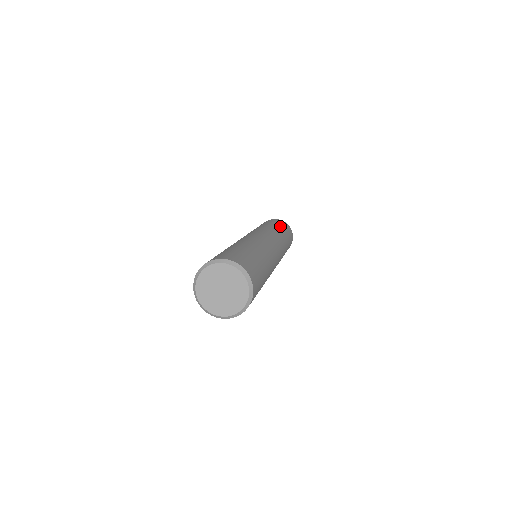
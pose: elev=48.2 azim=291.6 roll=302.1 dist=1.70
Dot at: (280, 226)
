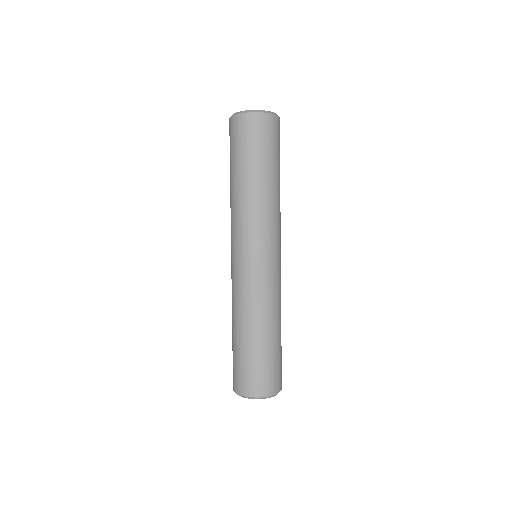
Dot at: (277, 162)
